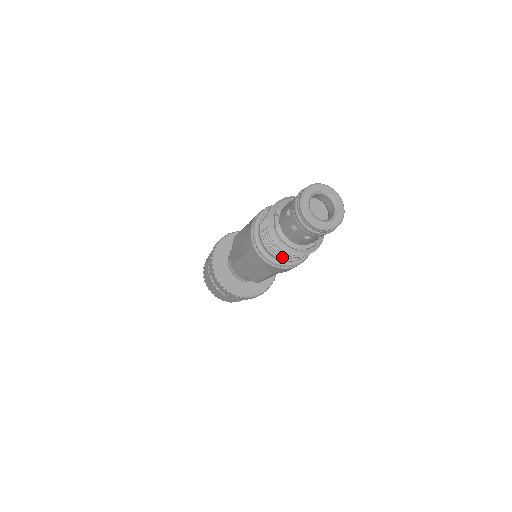
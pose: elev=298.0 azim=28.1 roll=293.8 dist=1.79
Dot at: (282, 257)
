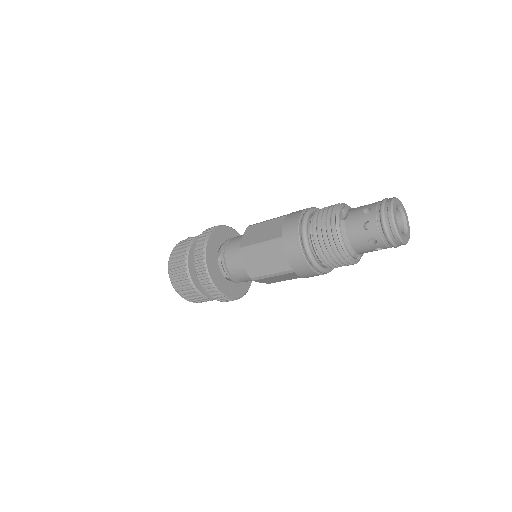
Dot at: (325, 253)
